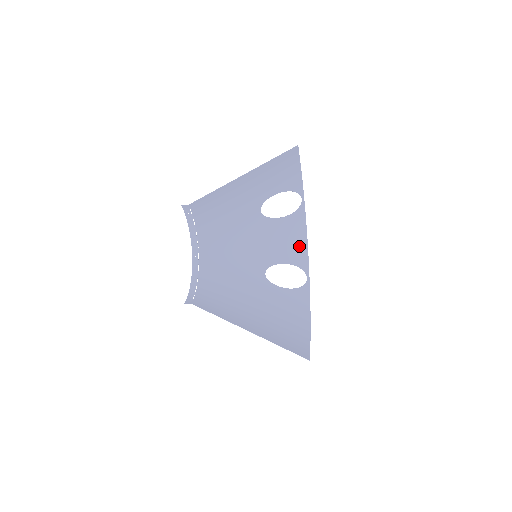
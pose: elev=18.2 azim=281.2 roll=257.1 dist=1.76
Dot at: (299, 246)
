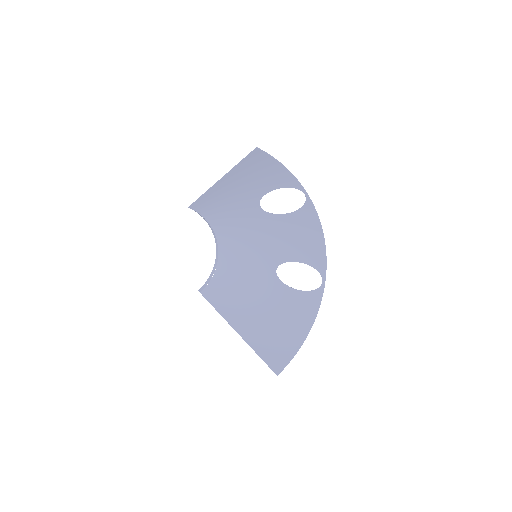
Dot at: (314, 244)
